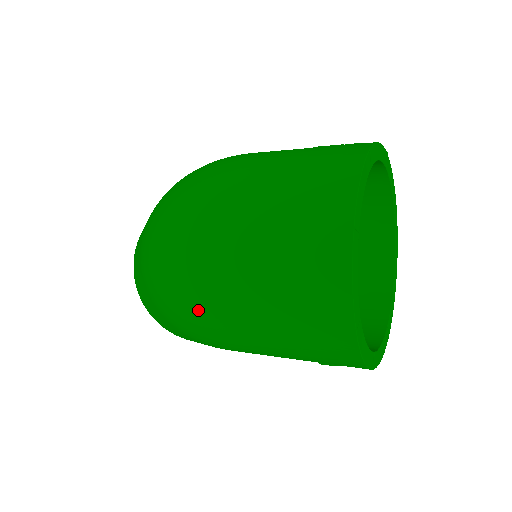
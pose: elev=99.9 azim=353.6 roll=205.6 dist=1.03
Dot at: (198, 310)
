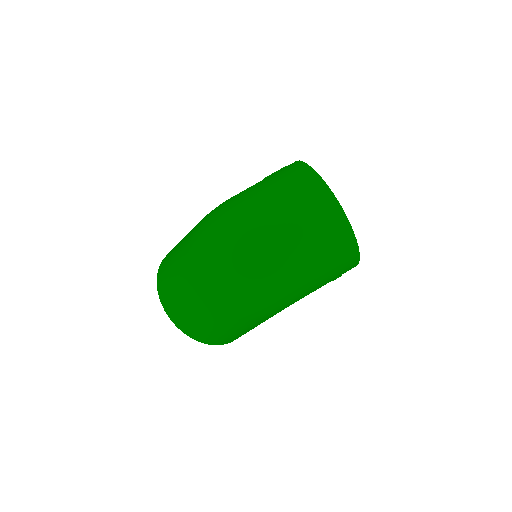
Dot at: (276, 286)
